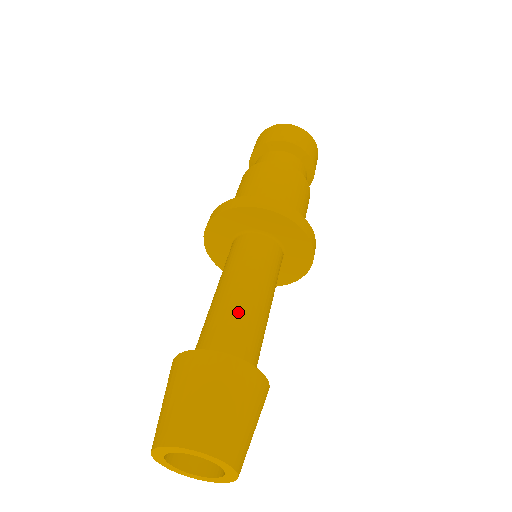
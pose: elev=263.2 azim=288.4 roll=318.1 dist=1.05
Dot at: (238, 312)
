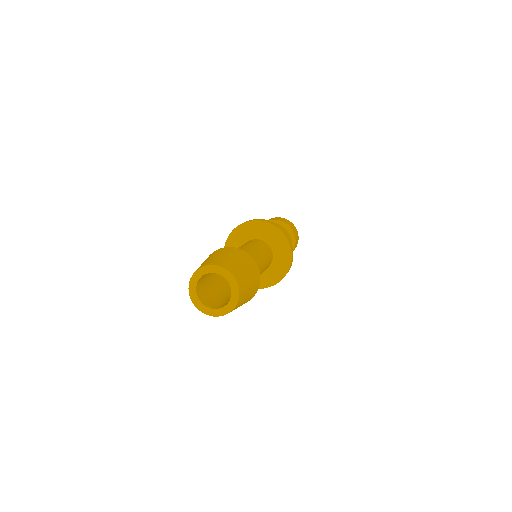
Dot at: (247, 252)
